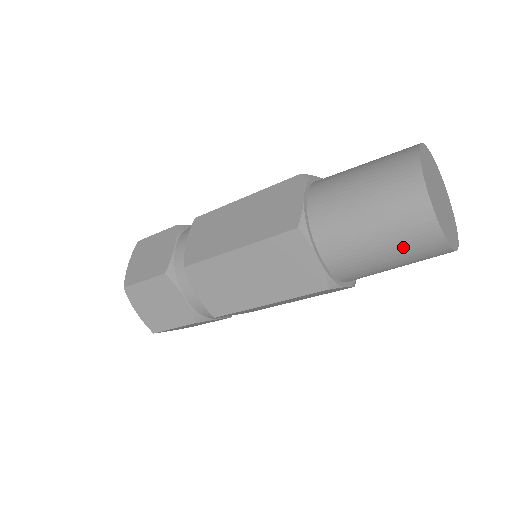
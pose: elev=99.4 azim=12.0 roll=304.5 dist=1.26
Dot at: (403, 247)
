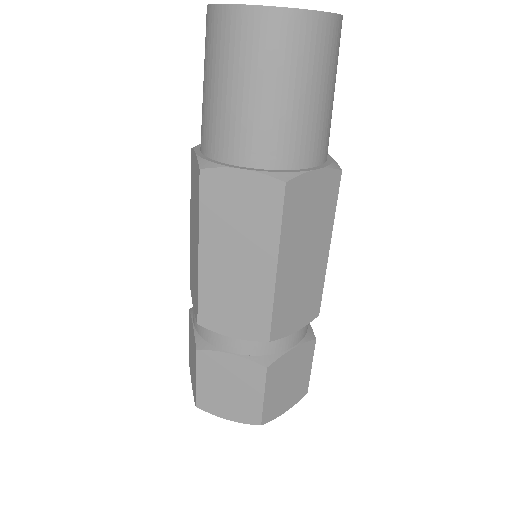
Dot at: (276, 65)
